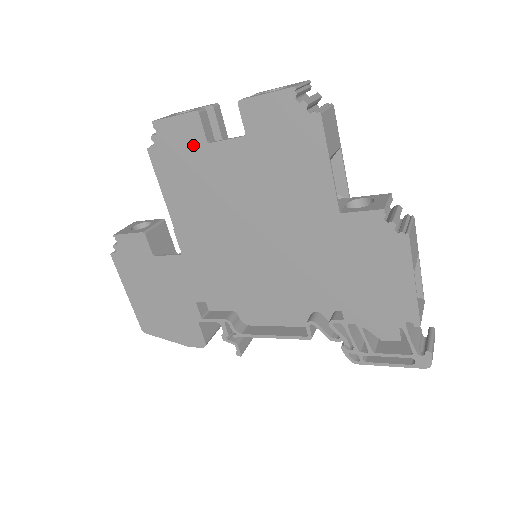
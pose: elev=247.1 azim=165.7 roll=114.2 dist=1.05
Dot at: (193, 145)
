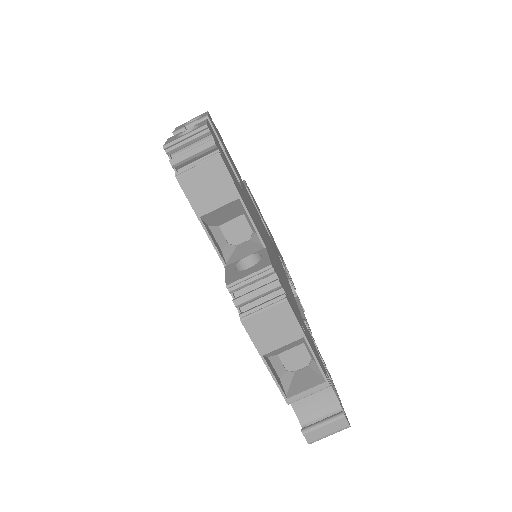
Dot at: occluded
